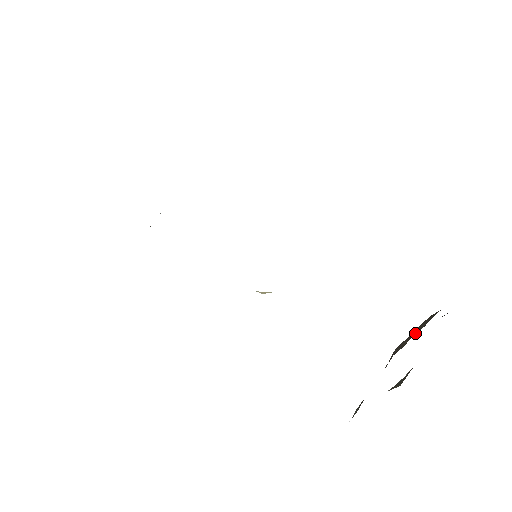
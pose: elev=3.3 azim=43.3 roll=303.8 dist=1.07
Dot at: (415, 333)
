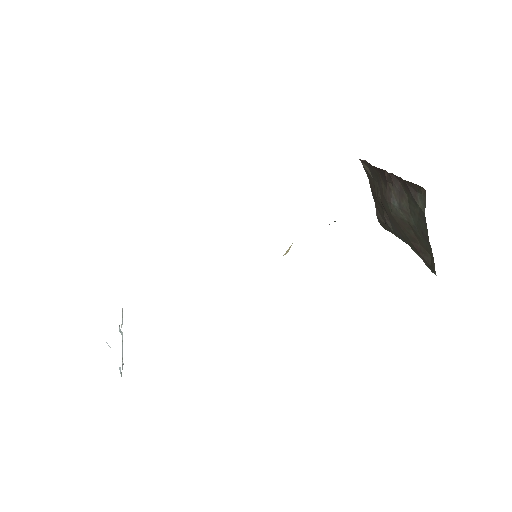
Dot at: (379, 185)
